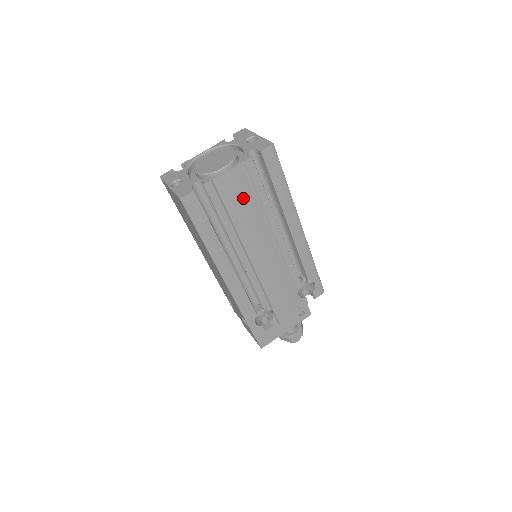
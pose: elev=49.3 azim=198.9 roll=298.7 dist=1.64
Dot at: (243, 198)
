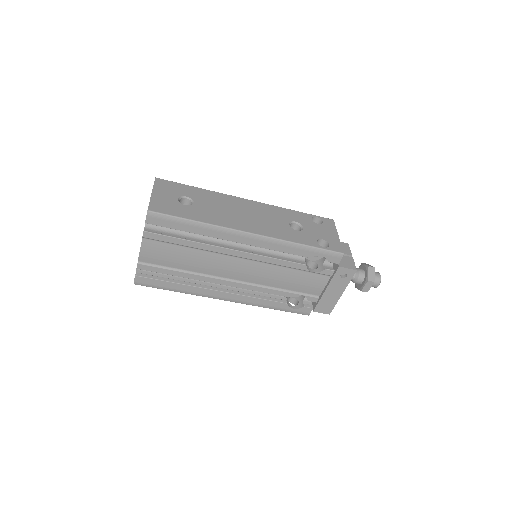
Dot at: (173, 254)
